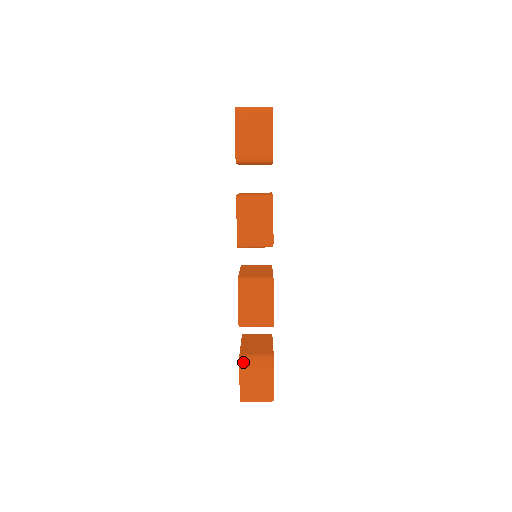
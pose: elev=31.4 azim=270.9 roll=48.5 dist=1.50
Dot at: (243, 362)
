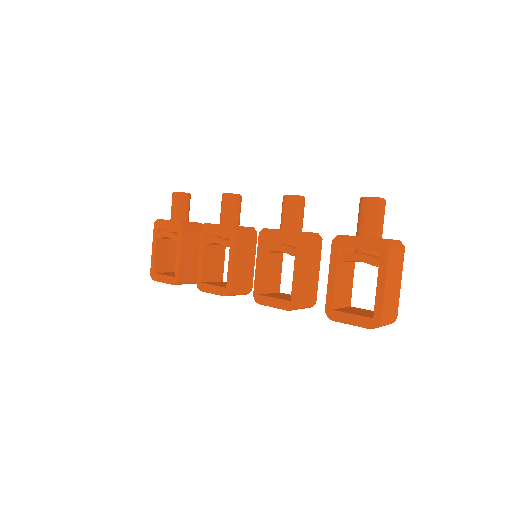
Dot at: (178, 284)
